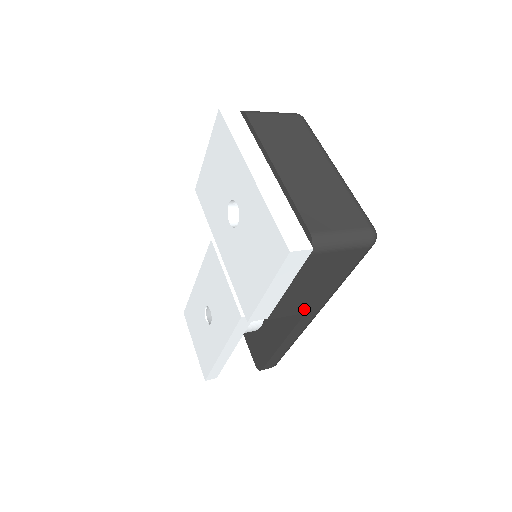
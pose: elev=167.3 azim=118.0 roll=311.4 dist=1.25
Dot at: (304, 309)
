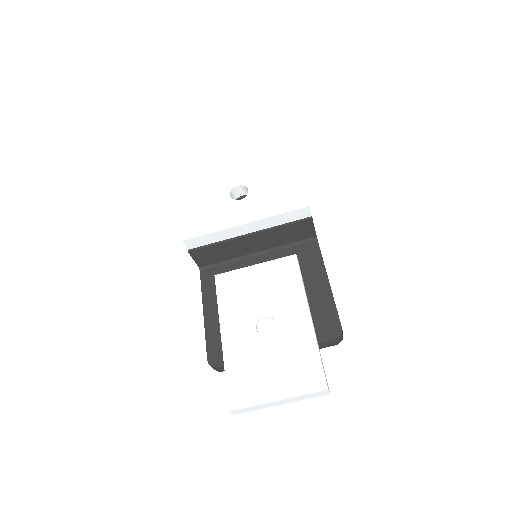
Dot at: occluded
